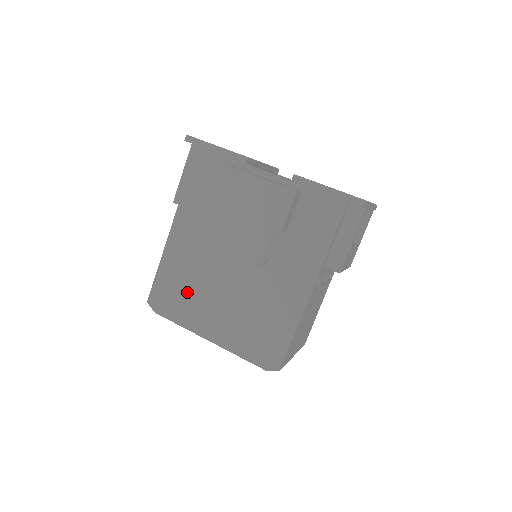
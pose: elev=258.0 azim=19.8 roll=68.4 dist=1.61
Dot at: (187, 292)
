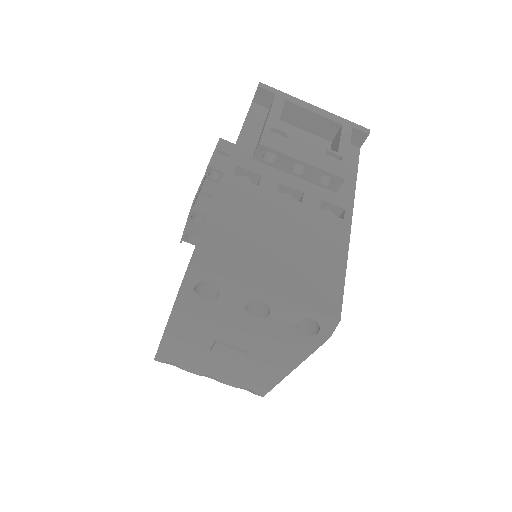
Dot at: occluded
